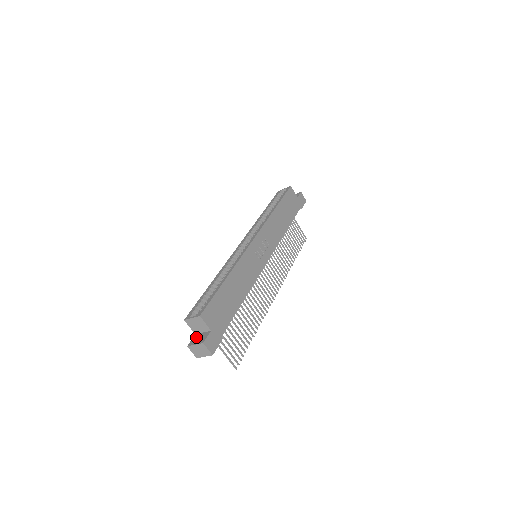
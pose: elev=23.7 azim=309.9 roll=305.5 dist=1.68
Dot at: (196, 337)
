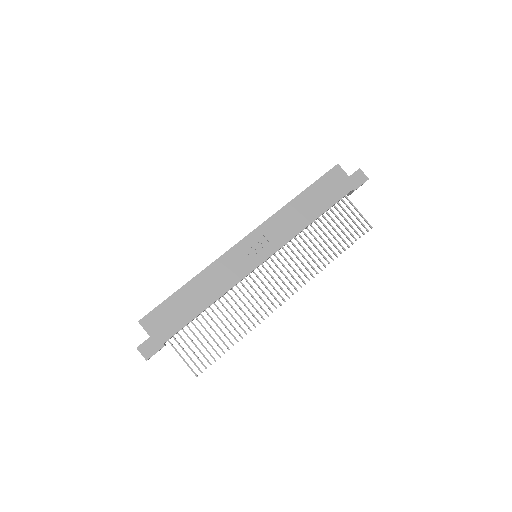
Dot at: occluded
